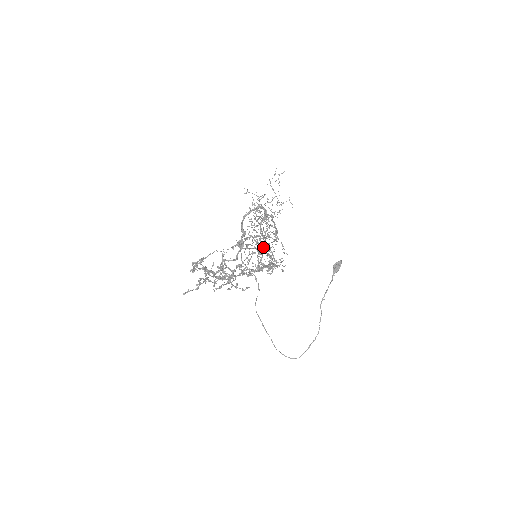
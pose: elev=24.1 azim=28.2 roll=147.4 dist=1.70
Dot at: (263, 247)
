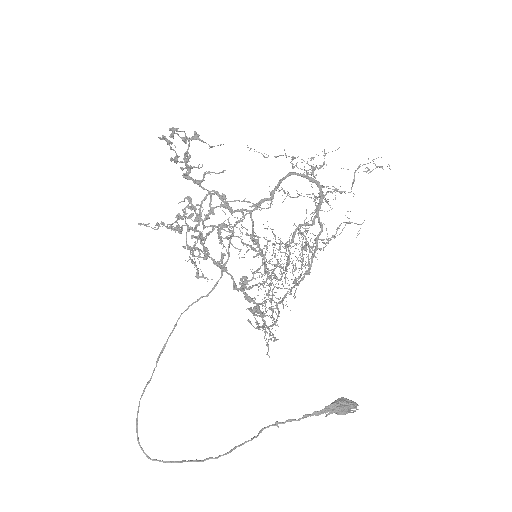
Dot at: occluded
